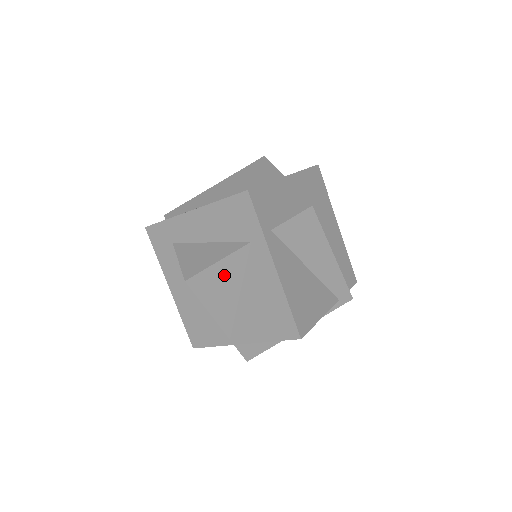
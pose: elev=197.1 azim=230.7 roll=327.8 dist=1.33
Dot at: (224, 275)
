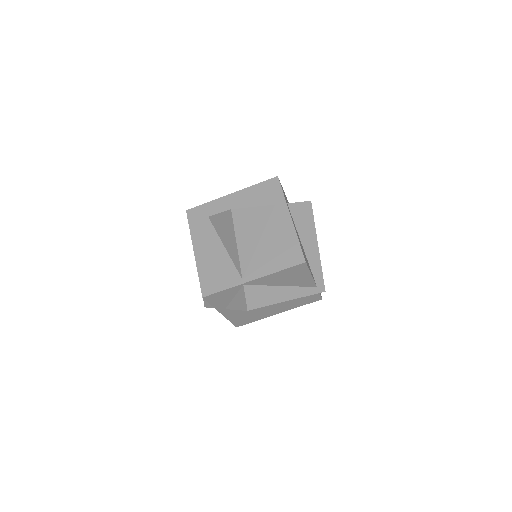
Dot at: (254, 220)
